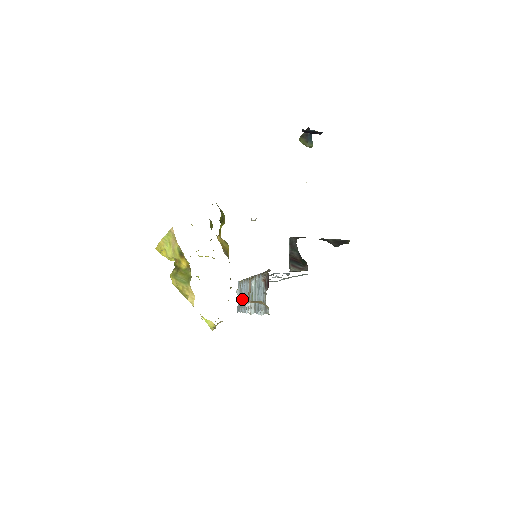
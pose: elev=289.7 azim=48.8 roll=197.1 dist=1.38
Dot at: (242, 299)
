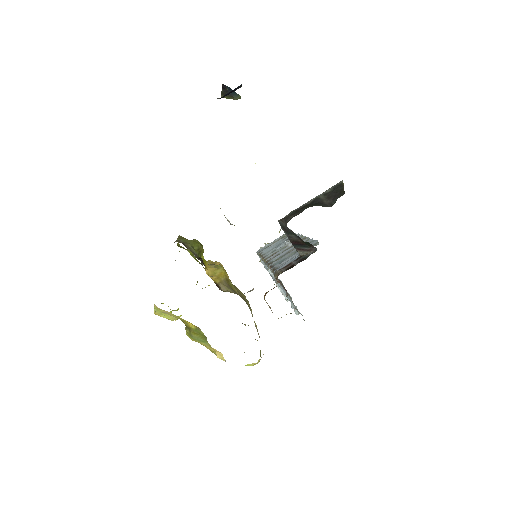
Dot at: occluded
